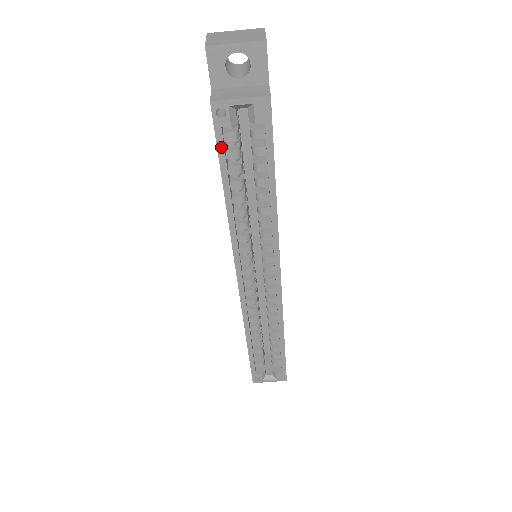
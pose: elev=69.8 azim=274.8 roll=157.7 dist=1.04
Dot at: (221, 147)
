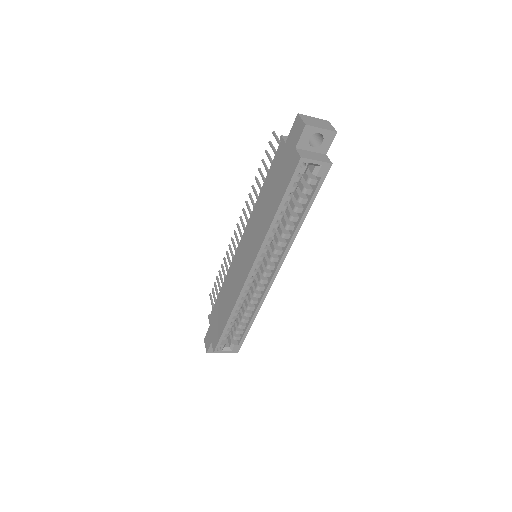
Dot at: (291, 184)
